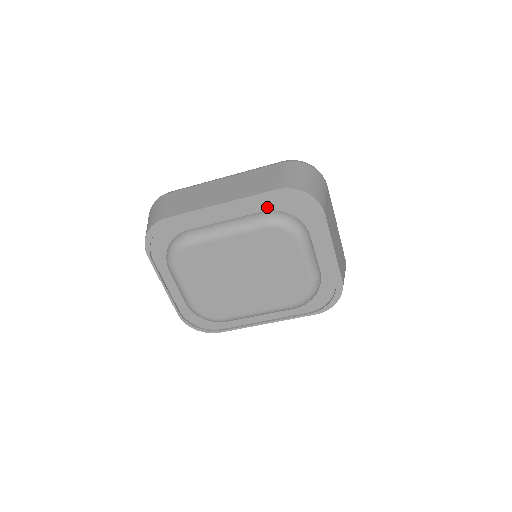
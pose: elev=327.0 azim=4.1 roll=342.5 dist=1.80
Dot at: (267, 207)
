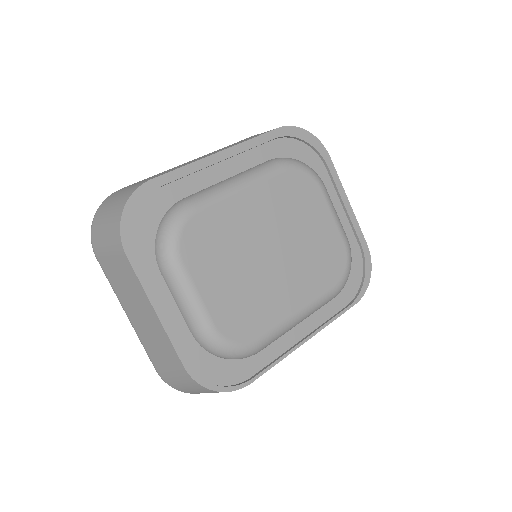
Dot at: (272, 154)
